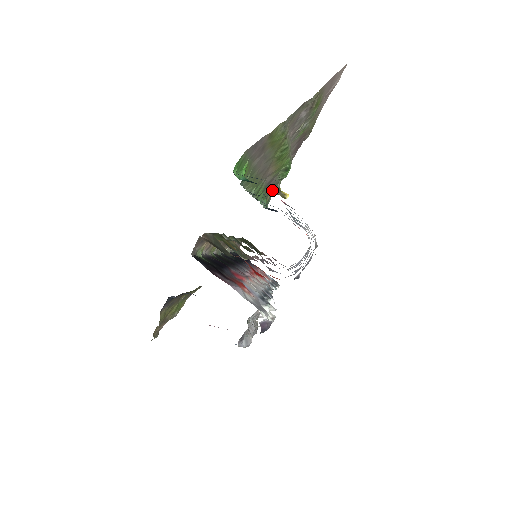
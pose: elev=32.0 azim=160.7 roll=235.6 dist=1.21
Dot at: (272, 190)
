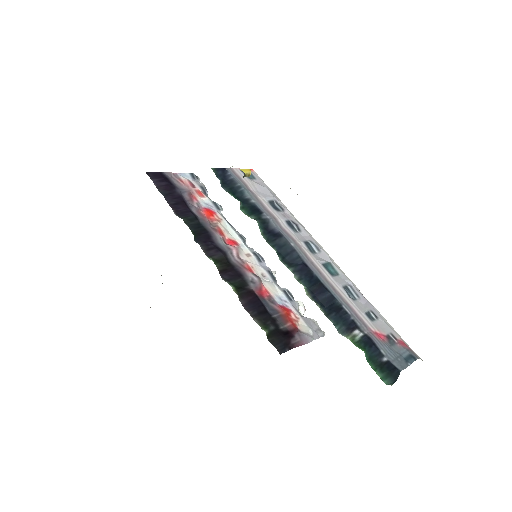
Dot at: occluded
